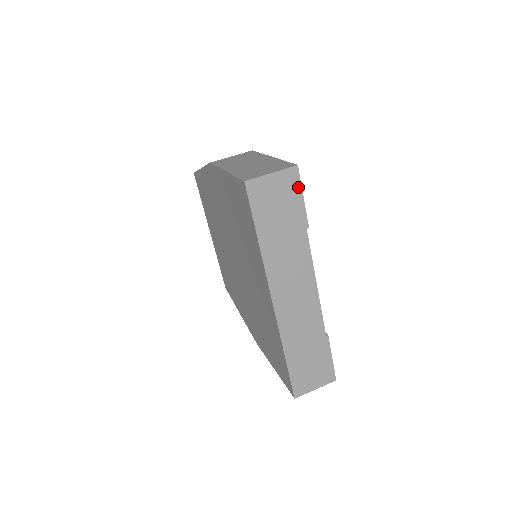
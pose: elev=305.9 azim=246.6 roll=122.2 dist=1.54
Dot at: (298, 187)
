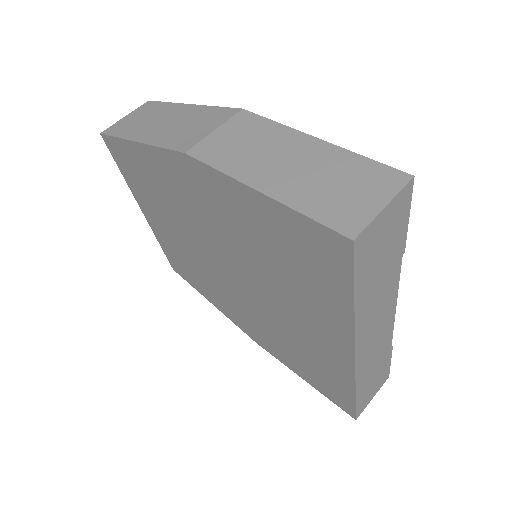
Dot at: (407, 207)
